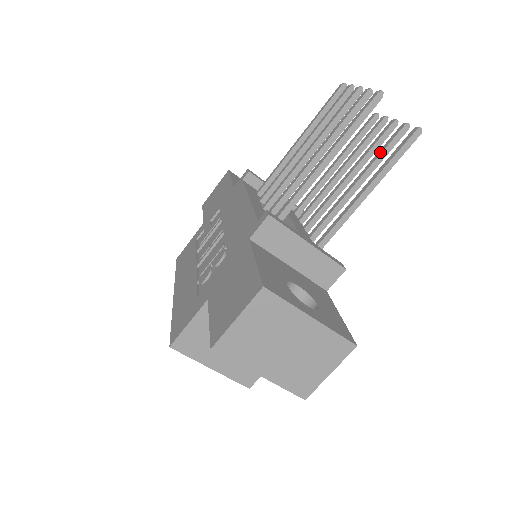
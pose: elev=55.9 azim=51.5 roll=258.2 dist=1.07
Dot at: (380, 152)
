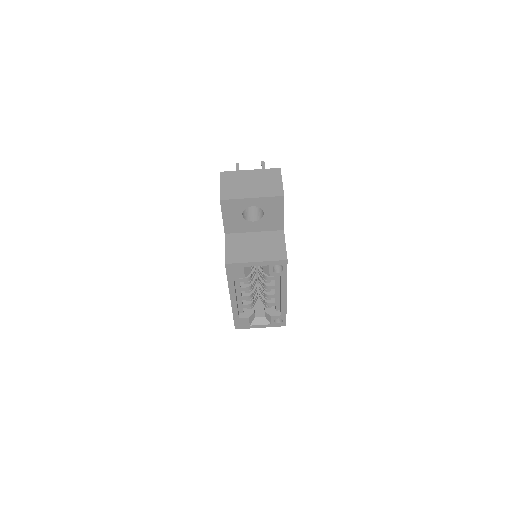
Dot at: occluded
